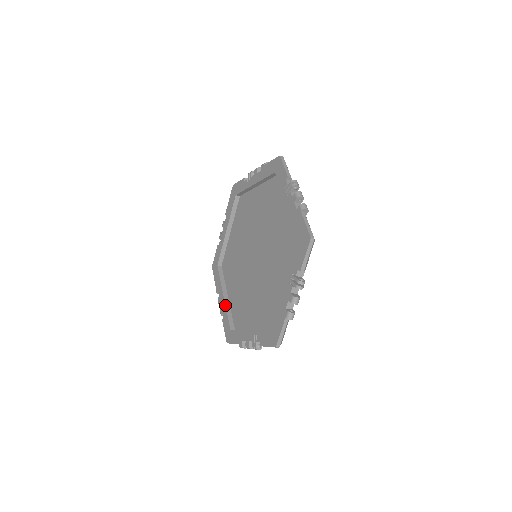
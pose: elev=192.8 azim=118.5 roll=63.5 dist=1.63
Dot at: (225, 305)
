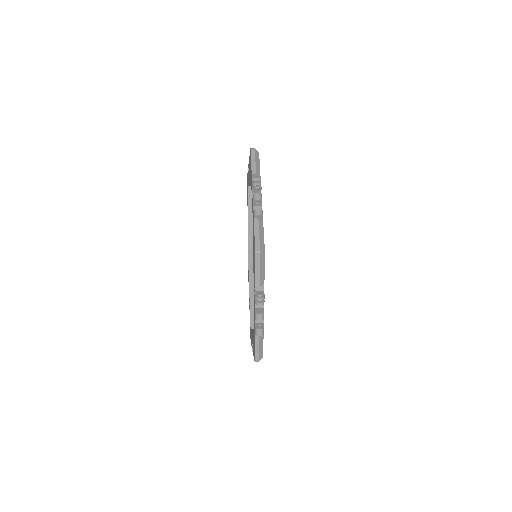
Dot at: occluded
